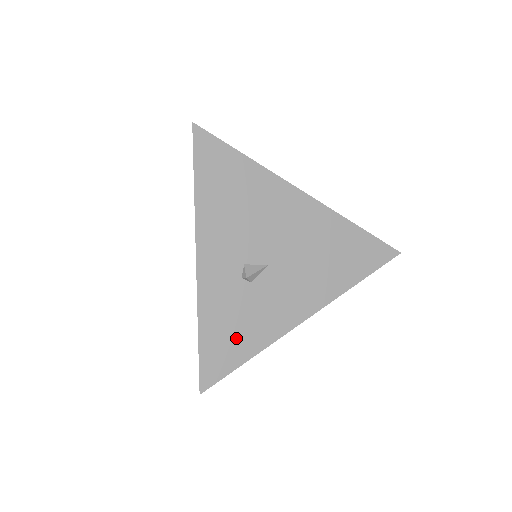
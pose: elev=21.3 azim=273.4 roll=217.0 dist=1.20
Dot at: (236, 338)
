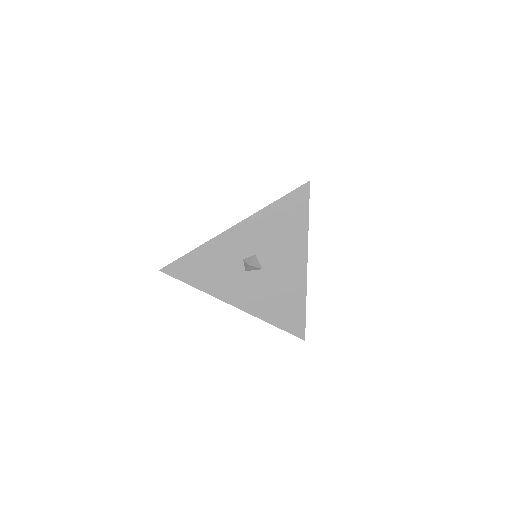
Dot at: occluded
